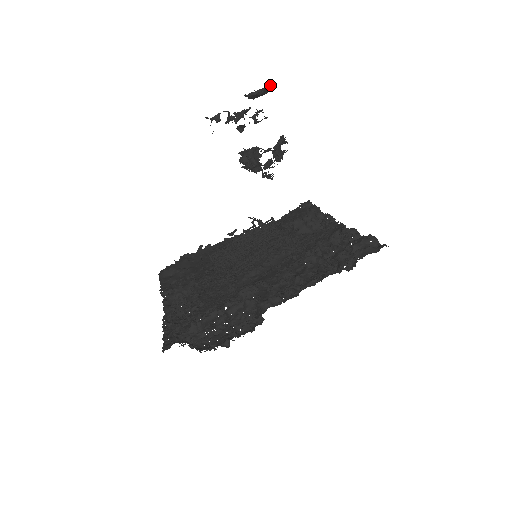
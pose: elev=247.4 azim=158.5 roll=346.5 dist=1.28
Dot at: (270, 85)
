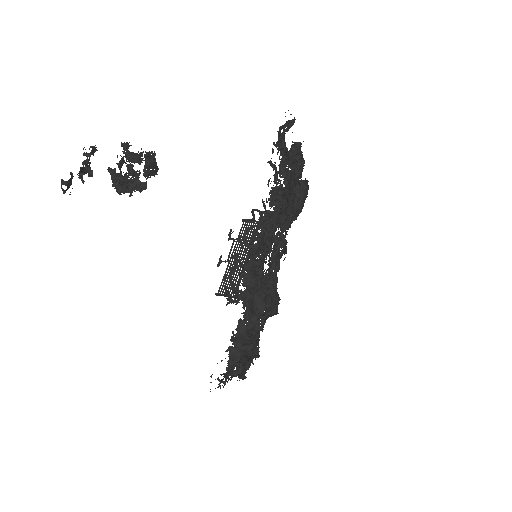
Dot at: (149, 153)
